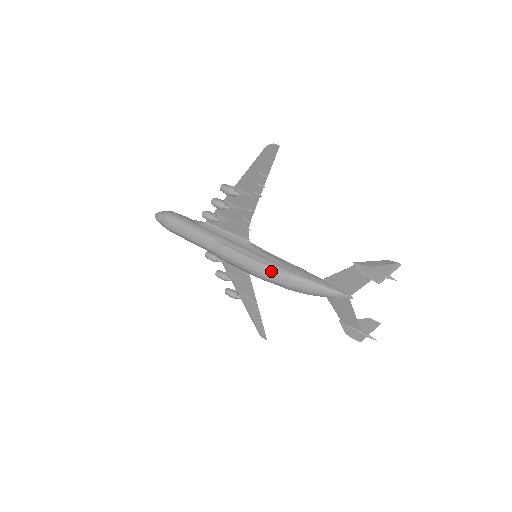
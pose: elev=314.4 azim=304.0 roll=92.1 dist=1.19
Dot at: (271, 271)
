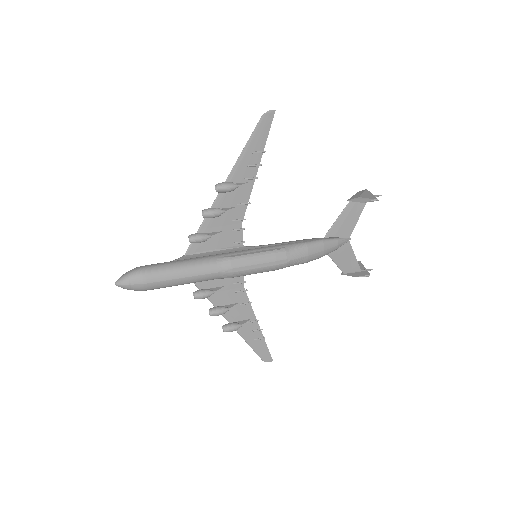
Dot at: (290, 251)
